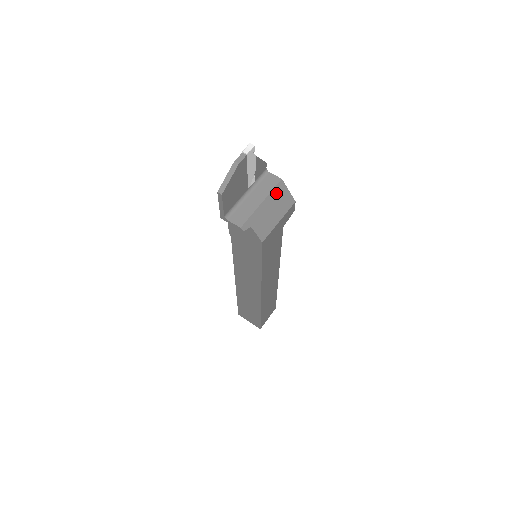
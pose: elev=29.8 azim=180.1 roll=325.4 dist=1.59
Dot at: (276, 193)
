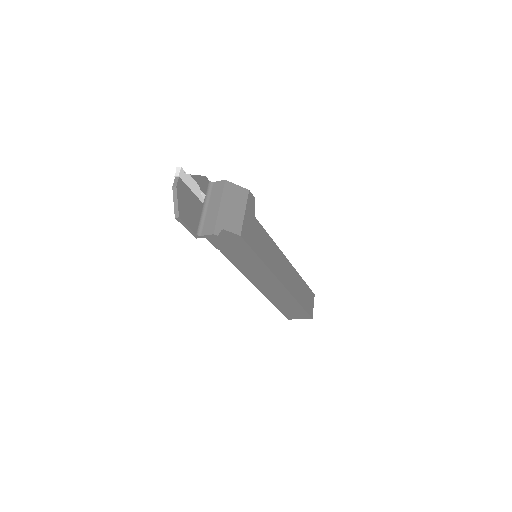
Dot at: (227, 193)
